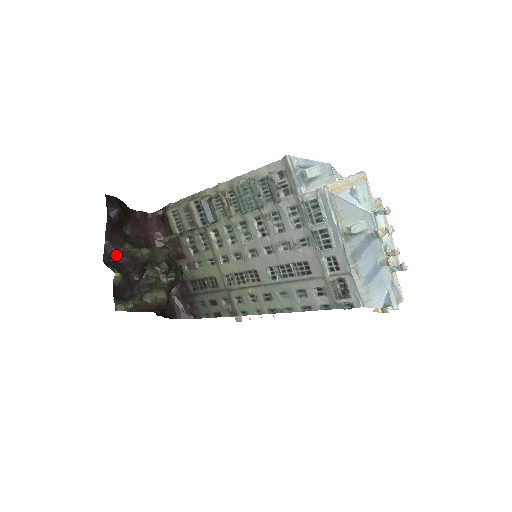
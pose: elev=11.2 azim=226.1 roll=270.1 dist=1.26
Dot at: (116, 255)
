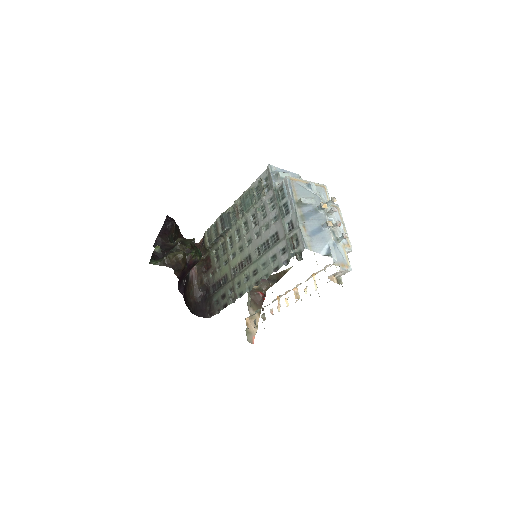
Dot at: (162, 245)
